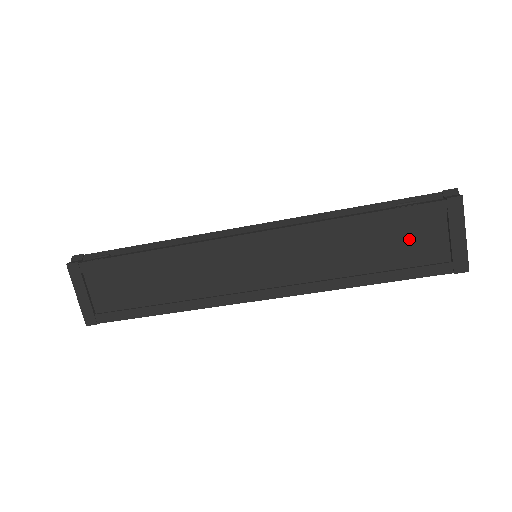
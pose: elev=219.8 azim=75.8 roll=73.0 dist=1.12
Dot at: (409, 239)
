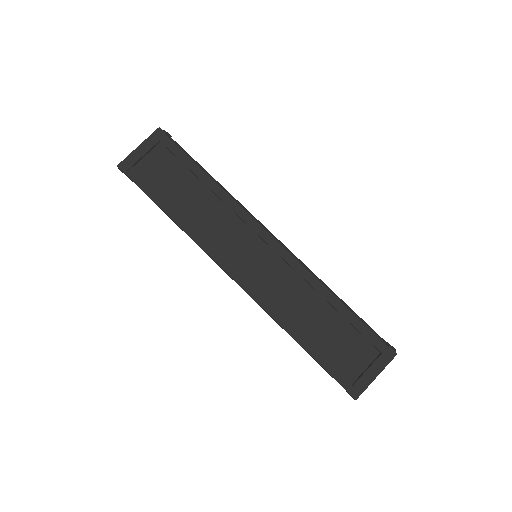
Dot at: (347, 344)
